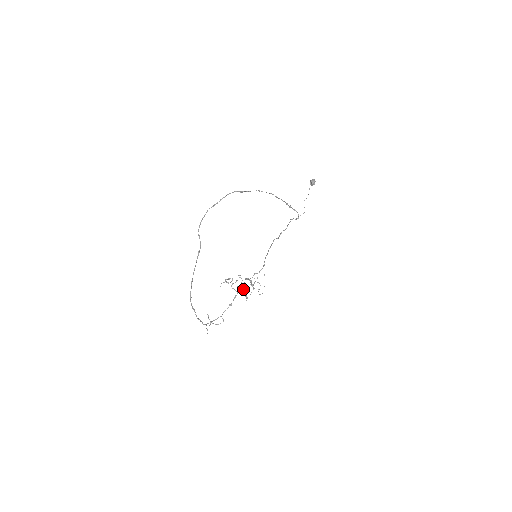
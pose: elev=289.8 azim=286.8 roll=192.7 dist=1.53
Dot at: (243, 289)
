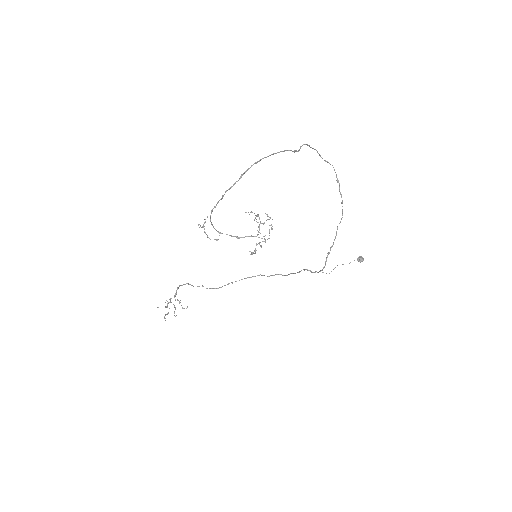
Dot at: (265, 239)
